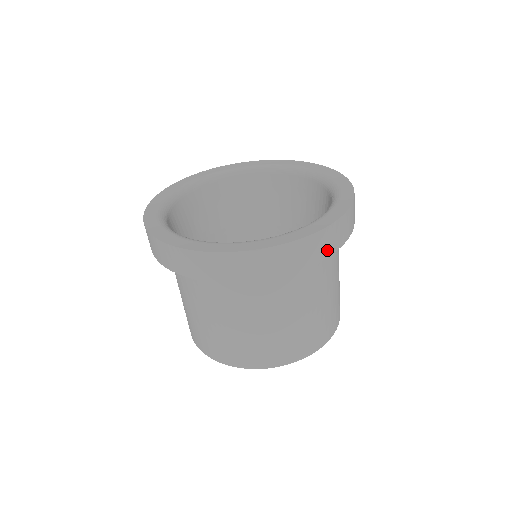
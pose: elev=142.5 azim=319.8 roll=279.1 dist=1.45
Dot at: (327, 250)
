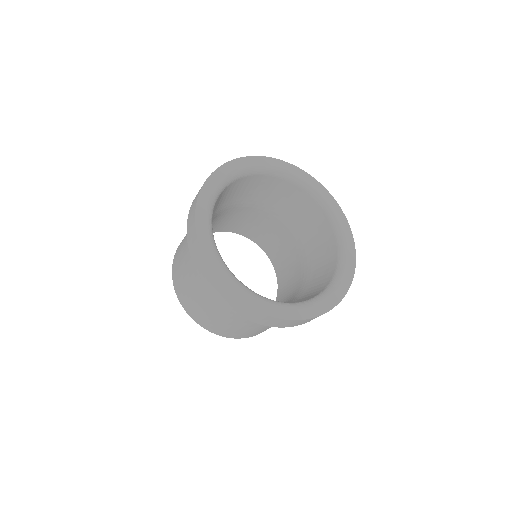
Dot at: occluded
